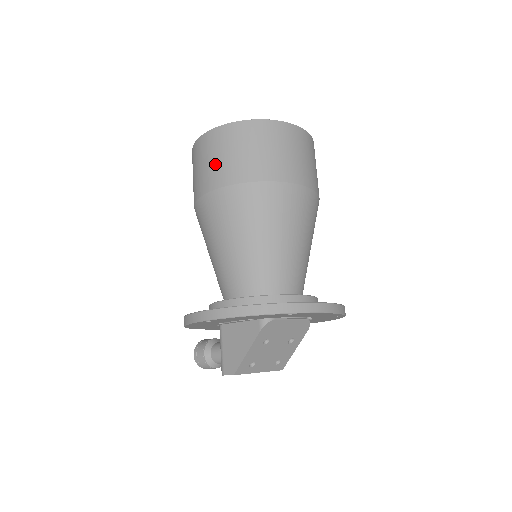
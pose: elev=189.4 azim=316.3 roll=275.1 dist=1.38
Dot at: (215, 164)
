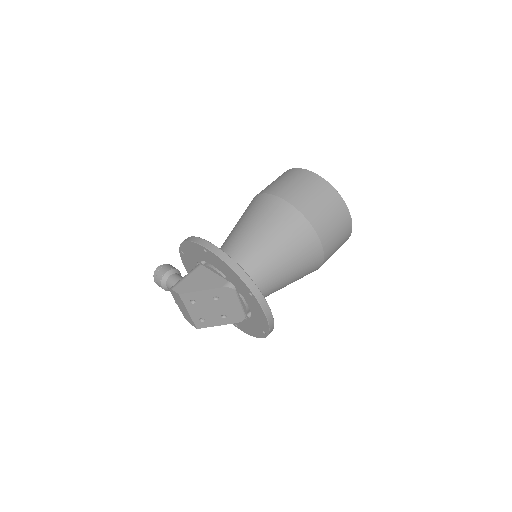
Dot at: (295, 188)
